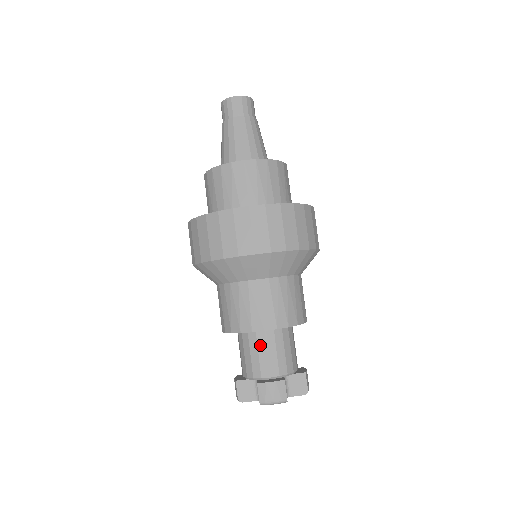
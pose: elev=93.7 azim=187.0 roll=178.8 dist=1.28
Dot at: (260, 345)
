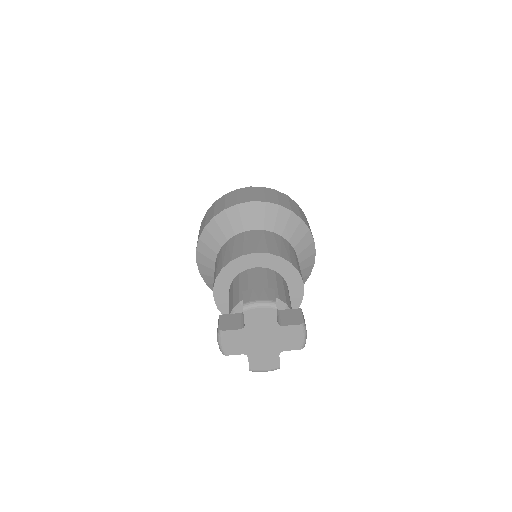
Dot at: (250, 277)
